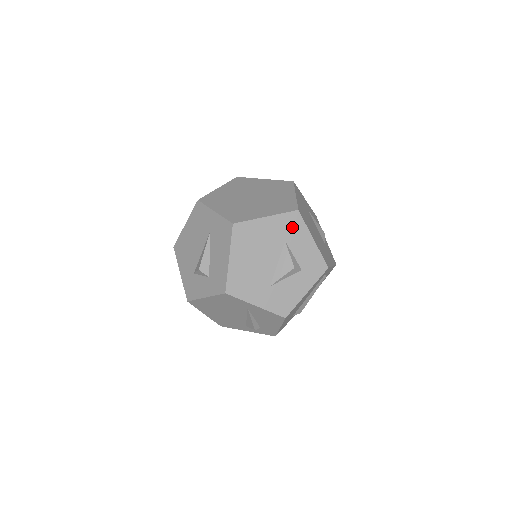
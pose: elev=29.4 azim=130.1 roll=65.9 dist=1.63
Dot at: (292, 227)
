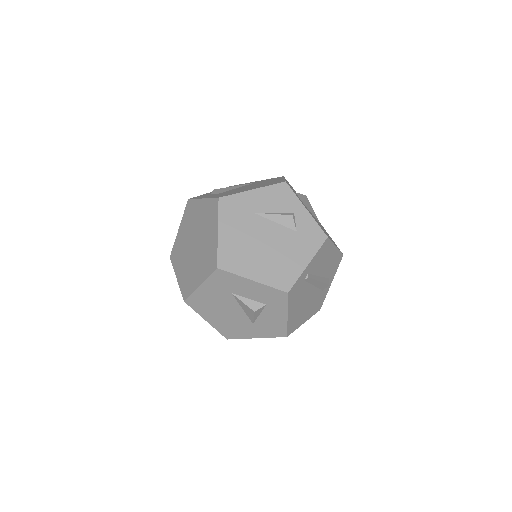
Dot at: (226, 282)
